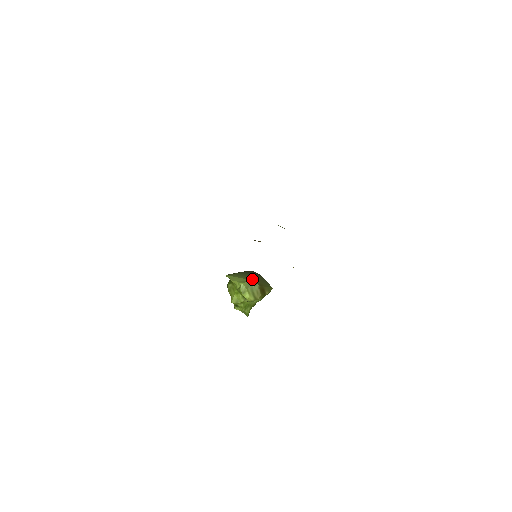
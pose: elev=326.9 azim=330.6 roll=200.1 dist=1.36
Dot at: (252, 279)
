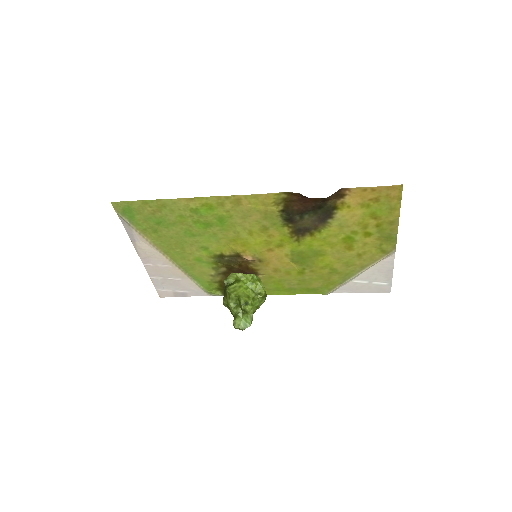
Dot at: occluded
